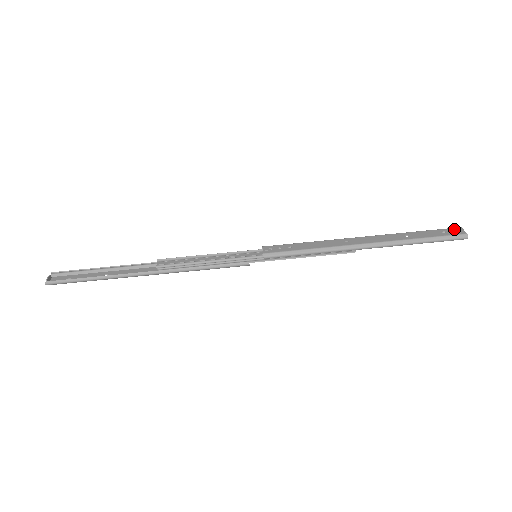
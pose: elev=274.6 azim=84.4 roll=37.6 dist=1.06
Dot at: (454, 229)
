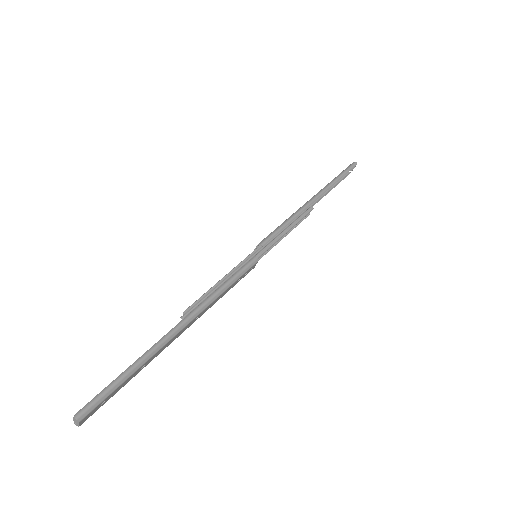
Dot at: occluded
